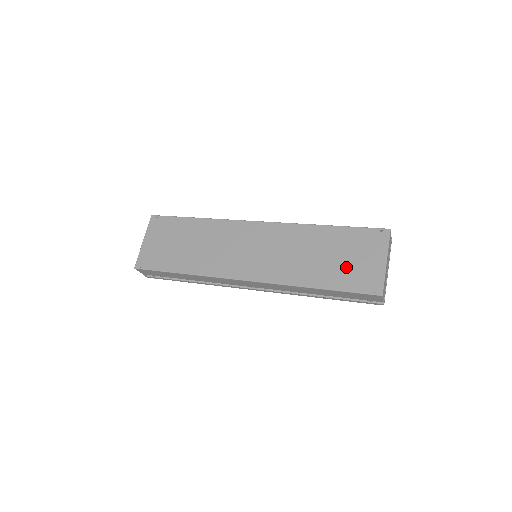
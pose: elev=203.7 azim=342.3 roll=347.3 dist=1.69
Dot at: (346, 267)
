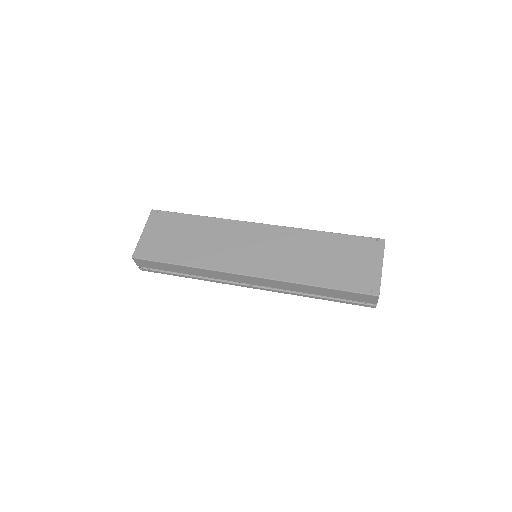
Dot at: (345, 269)
